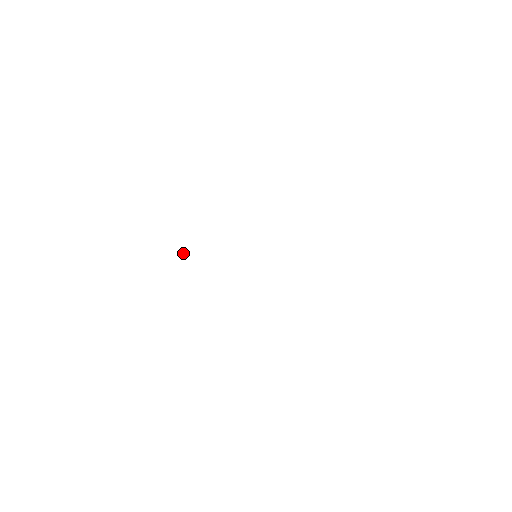
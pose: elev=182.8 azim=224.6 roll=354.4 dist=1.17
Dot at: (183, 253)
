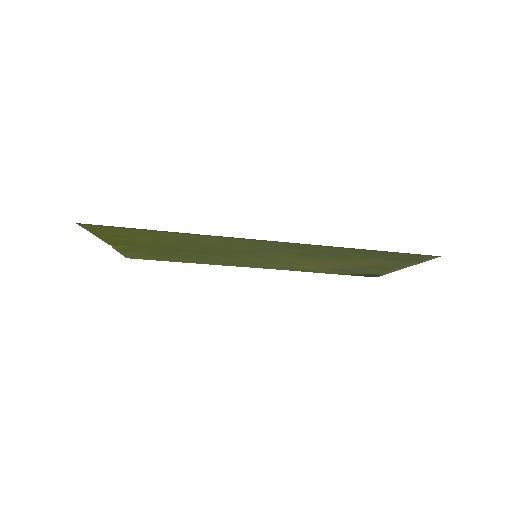
Dot at: (114, 247)
